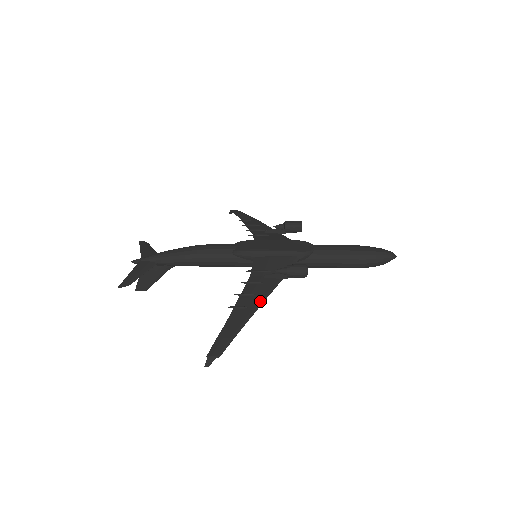
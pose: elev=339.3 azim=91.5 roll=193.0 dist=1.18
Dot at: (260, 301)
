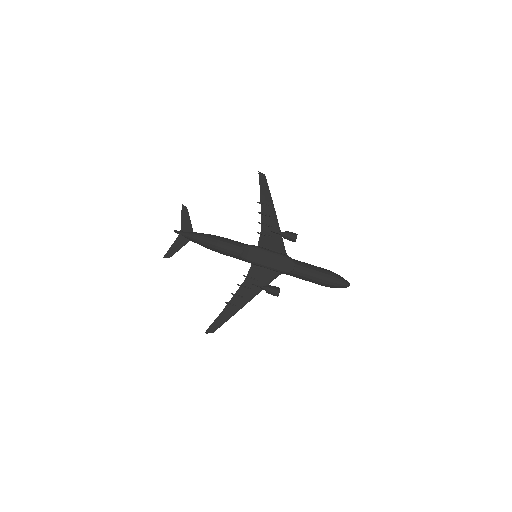
Dot at: (245, 303)
